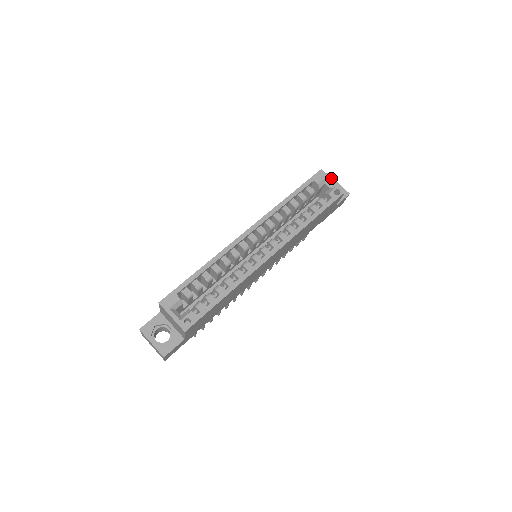
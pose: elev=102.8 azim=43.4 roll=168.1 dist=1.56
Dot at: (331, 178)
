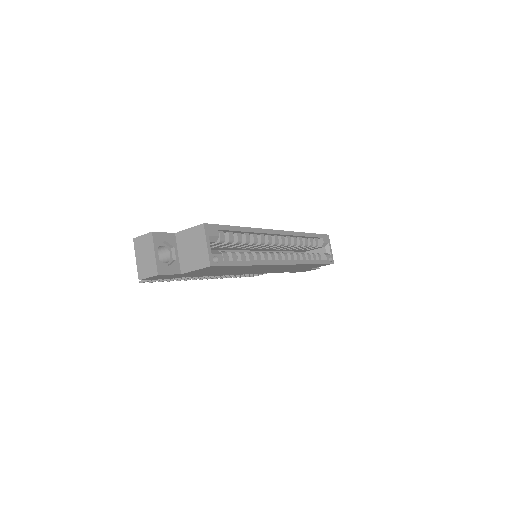
Dot at: occluded
